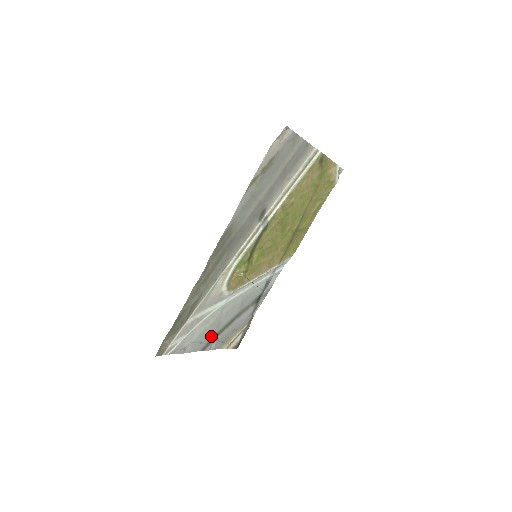
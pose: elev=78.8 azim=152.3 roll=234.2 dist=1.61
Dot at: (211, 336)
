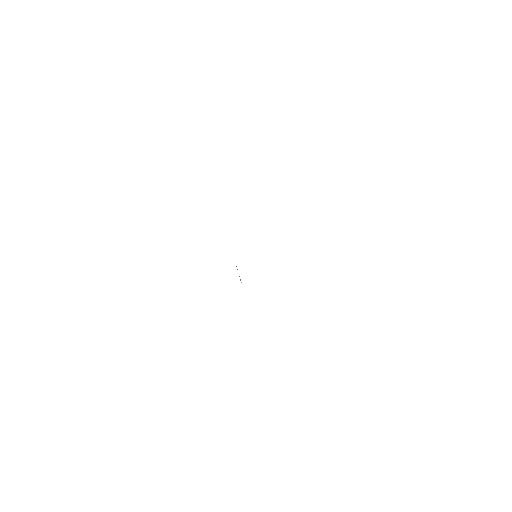
Dot at: occluded
